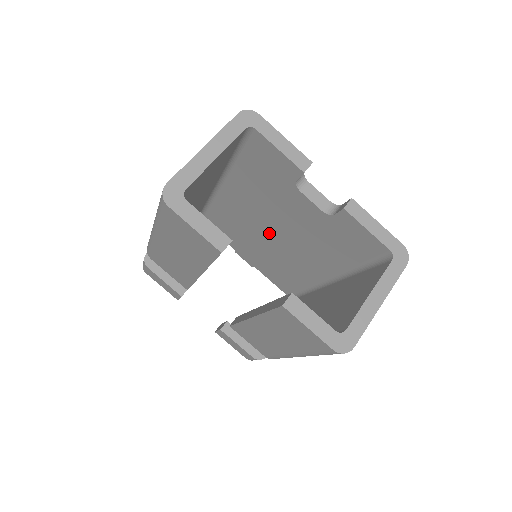
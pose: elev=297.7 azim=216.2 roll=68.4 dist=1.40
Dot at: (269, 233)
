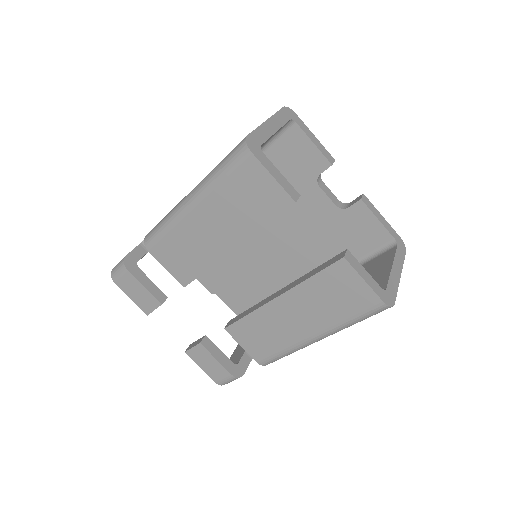
Dot at: (258, 243)
